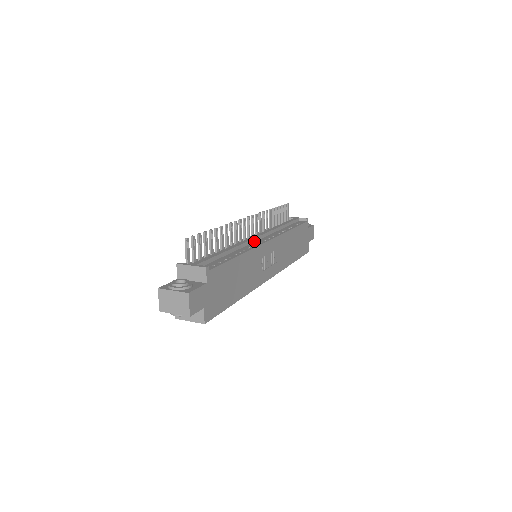
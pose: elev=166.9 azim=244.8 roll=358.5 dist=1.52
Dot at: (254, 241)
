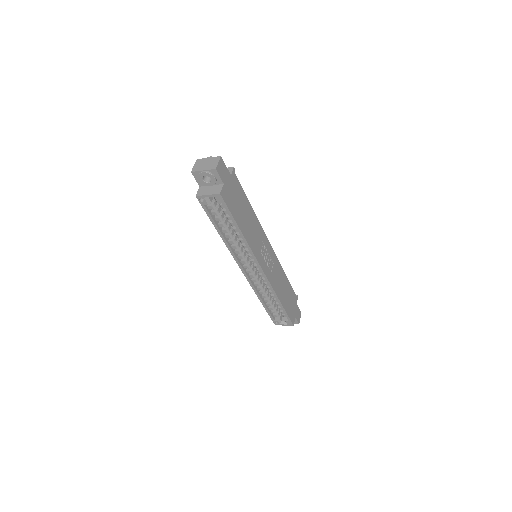
Dot at: occluded
